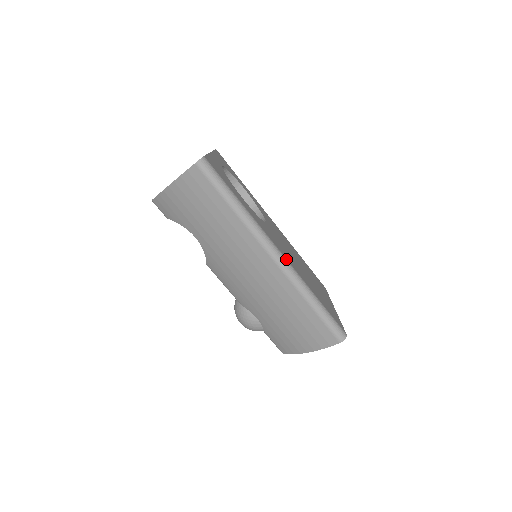
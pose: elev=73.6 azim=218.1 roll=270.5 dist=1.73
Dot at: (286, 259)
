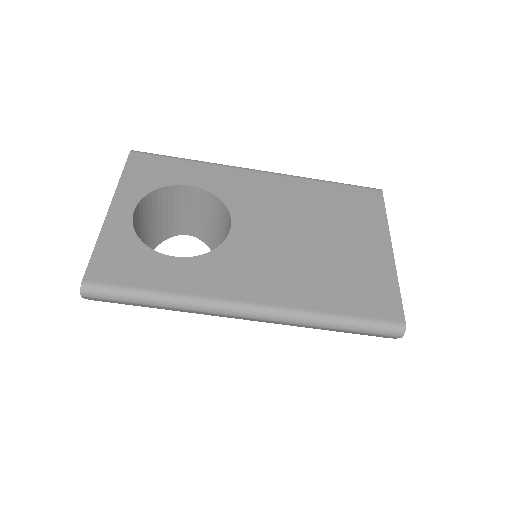
Dot at: (264, 306)
